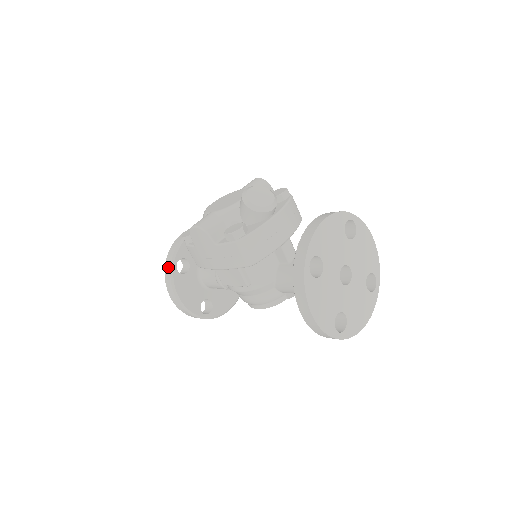
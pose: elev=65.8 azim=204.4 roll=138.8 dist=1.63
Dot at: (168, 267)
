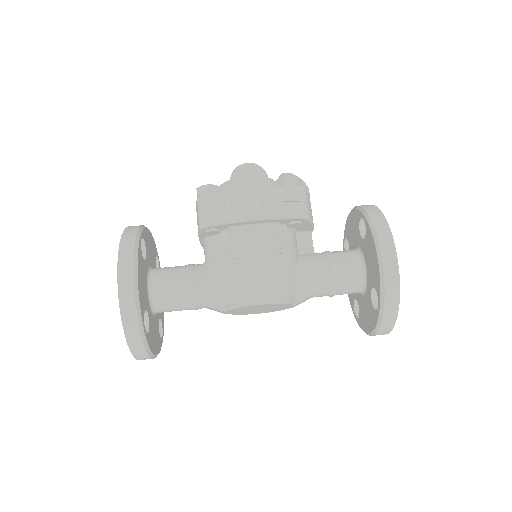
Dot at: (130, 235)
